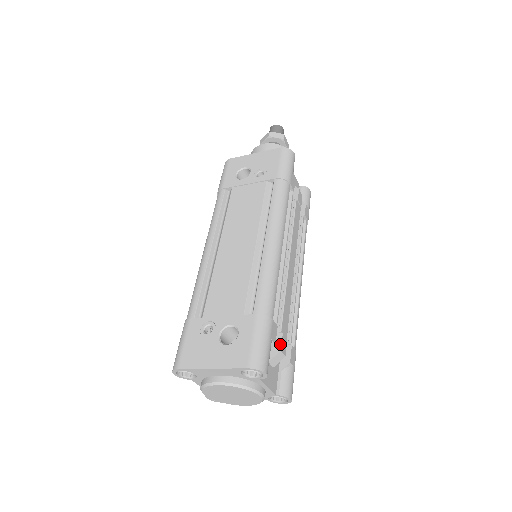
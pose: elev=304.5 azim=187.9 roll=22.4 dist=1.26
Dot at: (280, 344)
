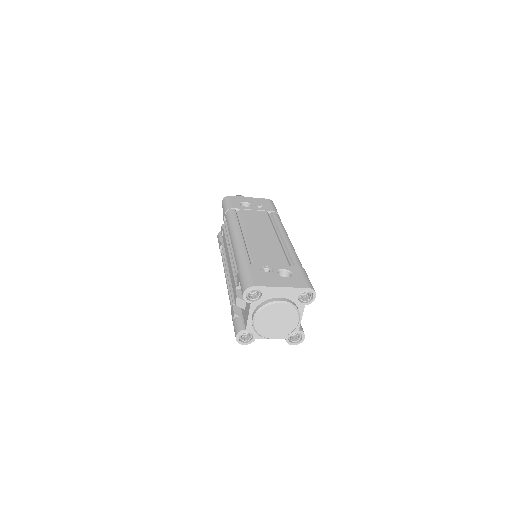
Dot at: occluded
